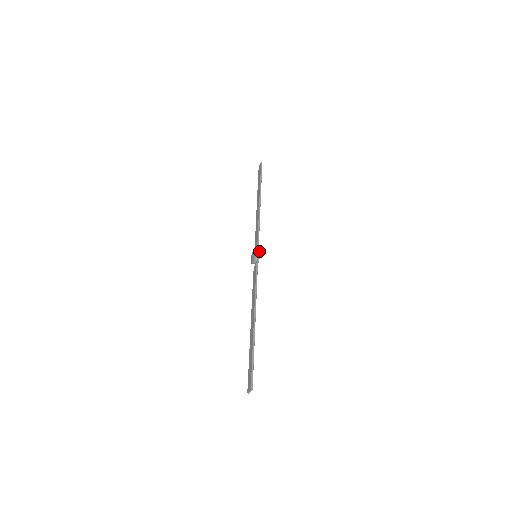
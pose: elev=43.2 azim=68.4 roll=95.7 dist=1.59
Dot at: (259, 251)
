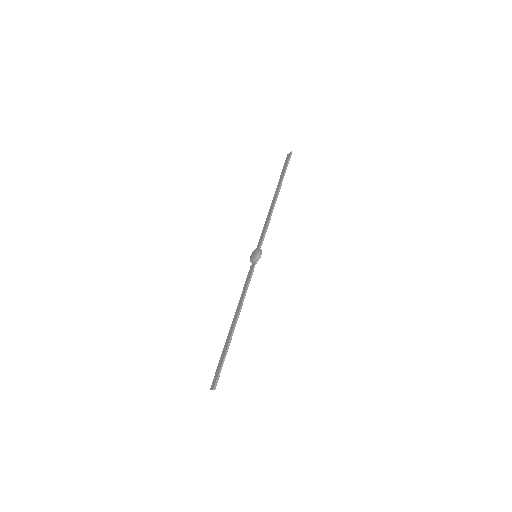
Dot at: (260, 254)
